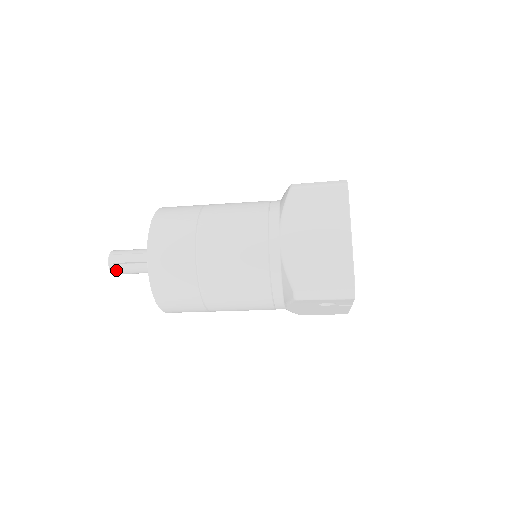
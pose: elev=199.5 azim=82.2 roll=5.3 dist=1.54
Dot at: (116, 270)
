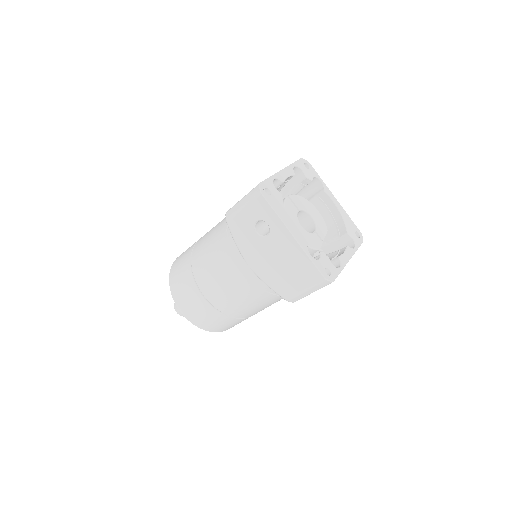
Dot at: occluded
